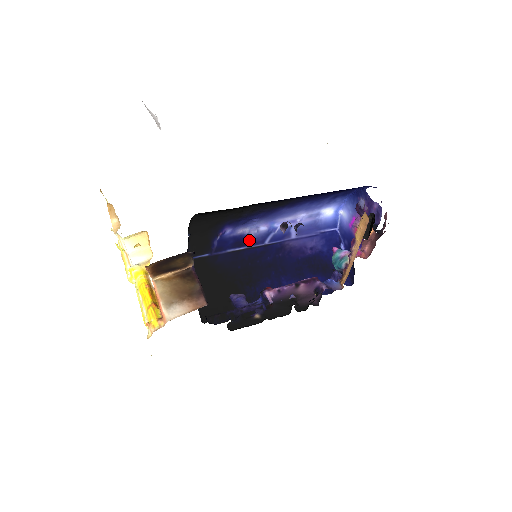
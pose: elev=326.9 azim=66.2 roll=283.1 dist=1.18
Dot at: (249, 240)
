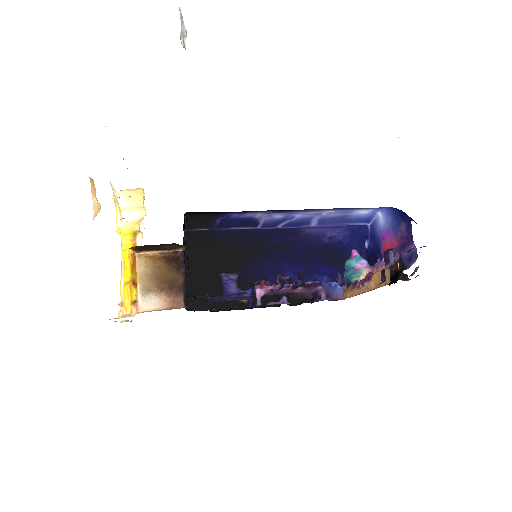
Dot at: (259, 222)
